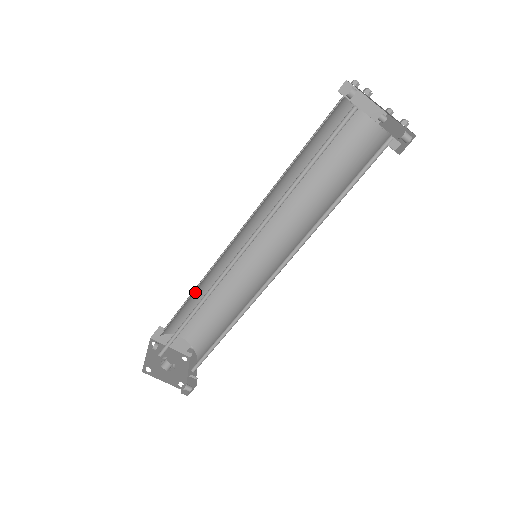
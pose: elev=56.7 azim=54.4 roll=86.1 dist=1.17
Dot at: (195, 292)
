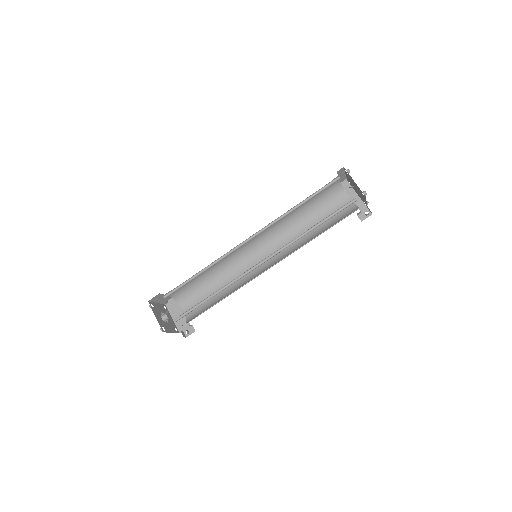
Dot at: occluded
